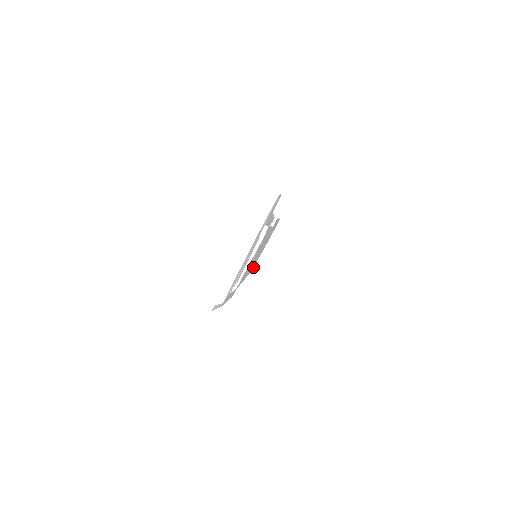
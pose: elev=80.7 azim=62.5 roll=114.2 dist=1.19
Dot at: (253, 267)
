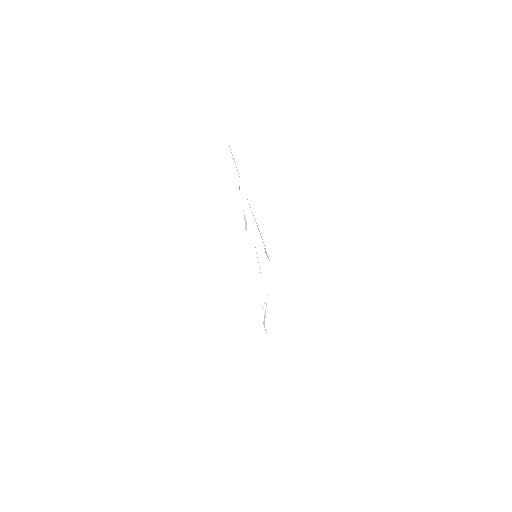
Dot at: occluded
